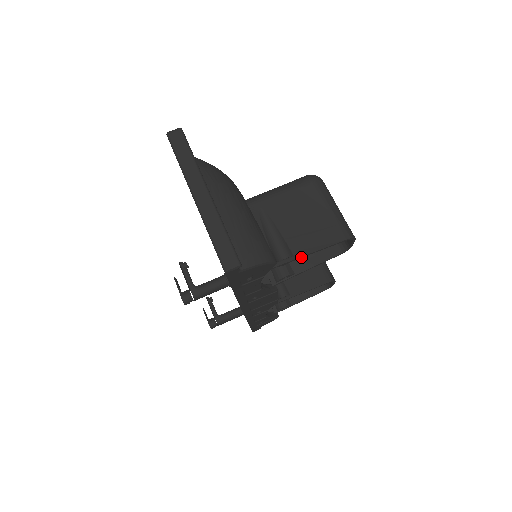
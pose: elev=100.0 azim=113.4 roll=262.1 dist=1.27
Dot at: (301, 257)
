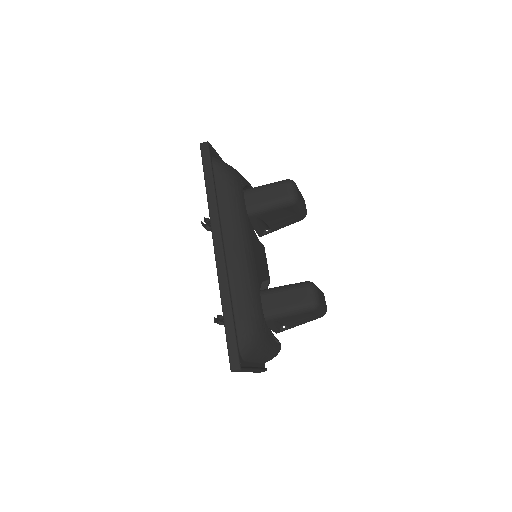
Dot at: (293, 326)
